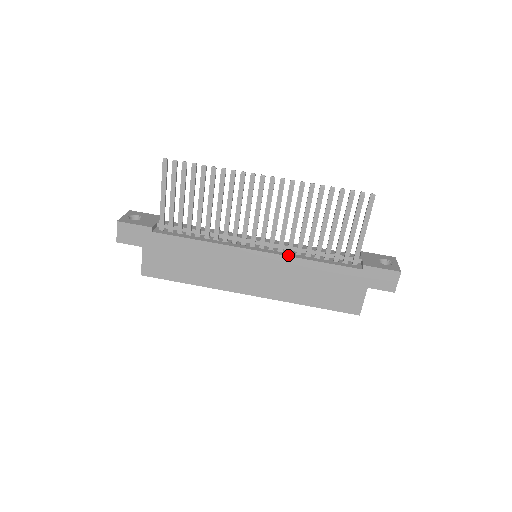
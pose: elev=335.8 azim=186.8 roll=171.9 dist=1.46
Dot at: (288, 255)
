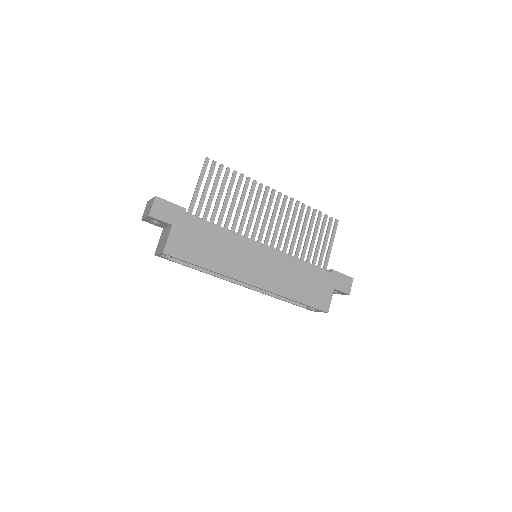
Dot at: (285, 254)
